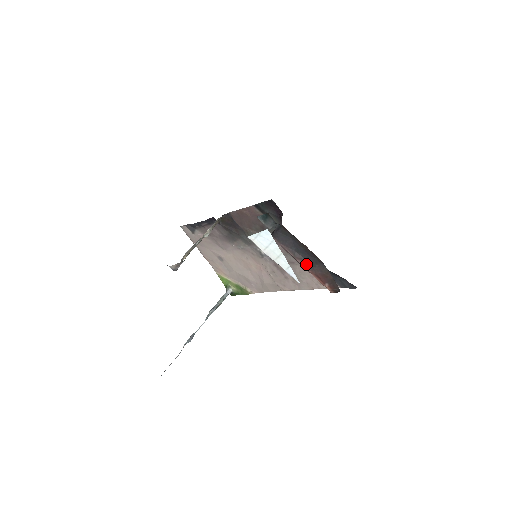
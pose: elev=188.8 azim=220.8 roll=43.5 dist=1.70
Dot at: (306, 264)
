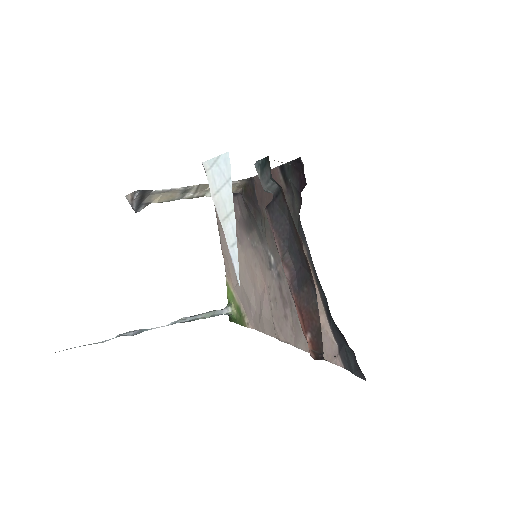
Dot at: (293, 281)
